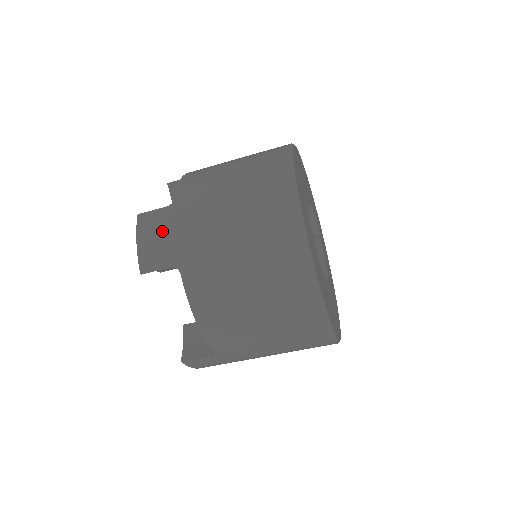
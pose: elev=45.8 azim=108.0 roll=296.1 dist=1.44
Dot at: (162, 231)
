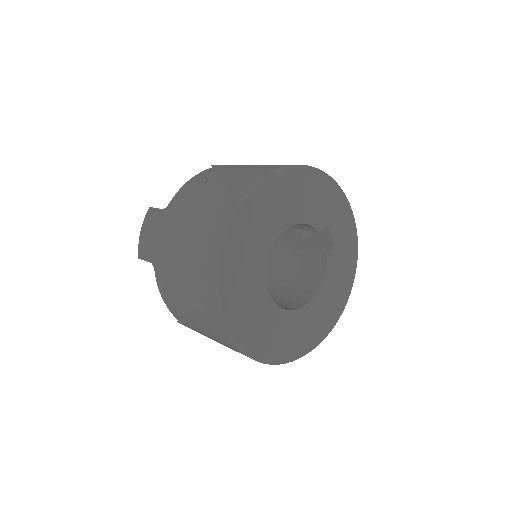
Dot at: (152, 231)
